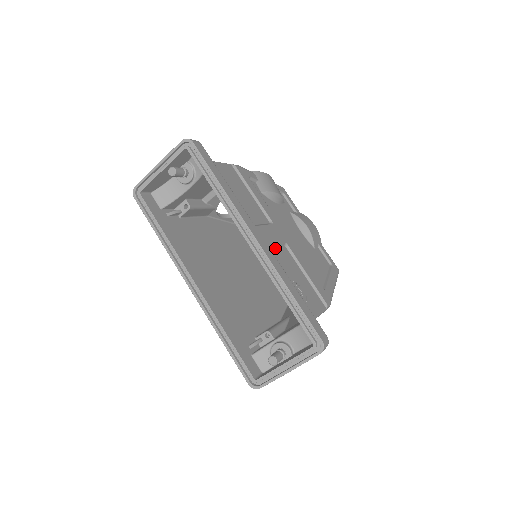
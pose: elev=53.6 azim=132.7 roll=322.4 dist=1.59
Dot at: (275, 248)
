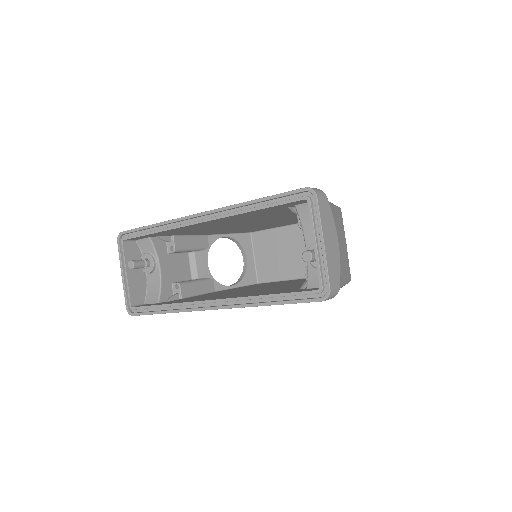
Dot at: occluded
